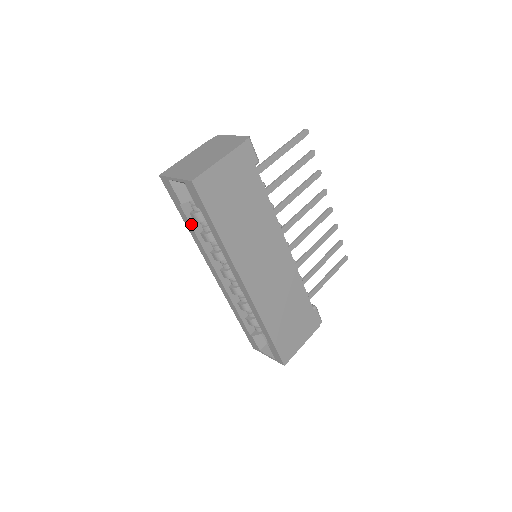
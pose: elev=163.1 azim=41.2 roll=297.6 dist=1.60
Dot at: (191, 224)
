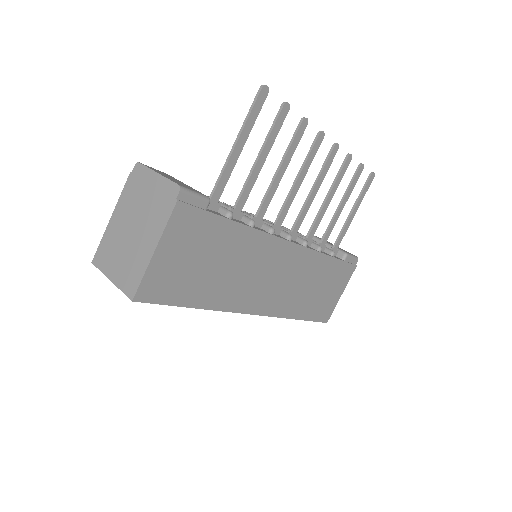
Dot at: occluded
